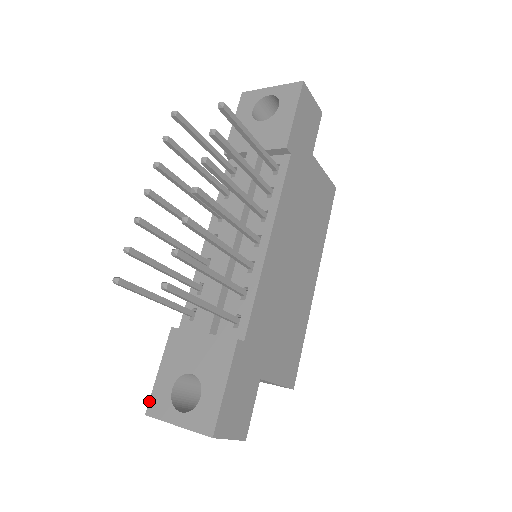
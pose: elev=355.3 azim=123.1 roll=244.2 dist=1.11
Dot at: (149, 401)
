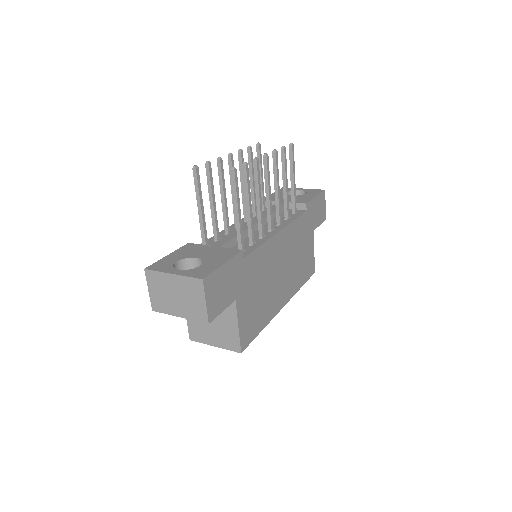
Dot at: (152, 264)
